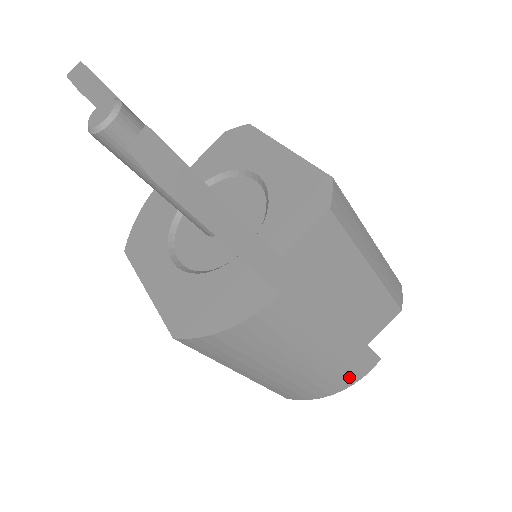
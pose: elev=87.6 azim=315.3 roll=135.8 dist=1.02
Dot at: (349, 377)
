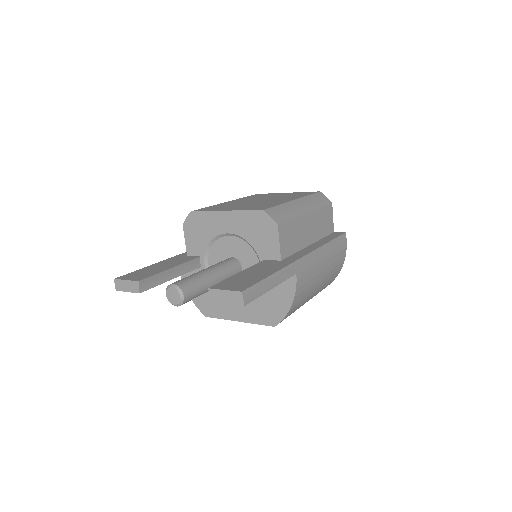
Dot at: (342, 255)
